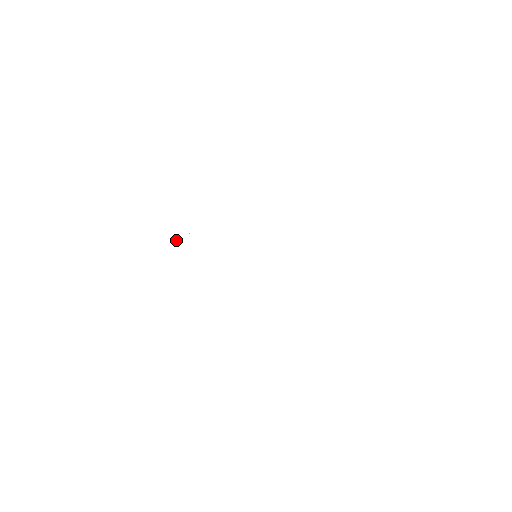
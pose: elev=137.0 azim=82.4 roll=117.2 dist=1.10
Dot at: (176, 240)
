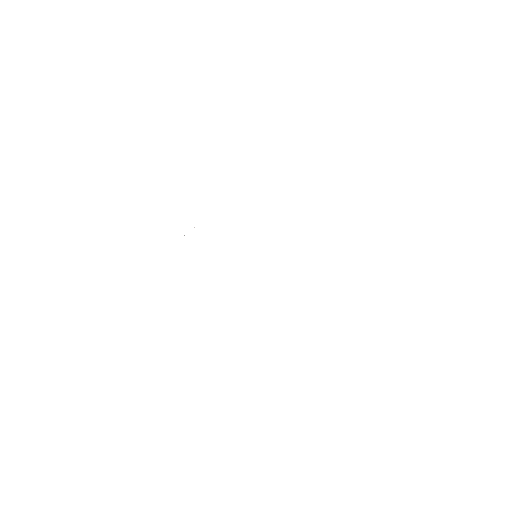
Dot at: occluded
